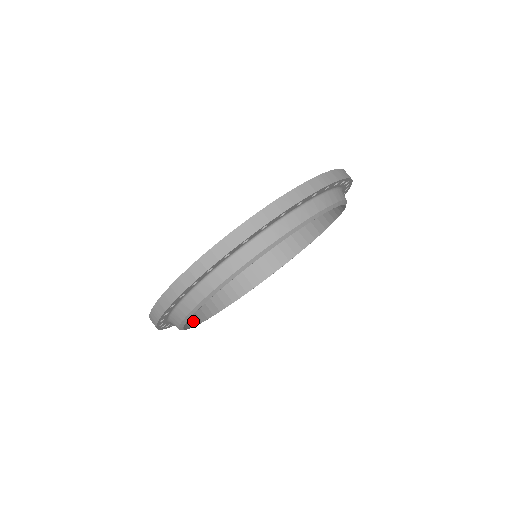
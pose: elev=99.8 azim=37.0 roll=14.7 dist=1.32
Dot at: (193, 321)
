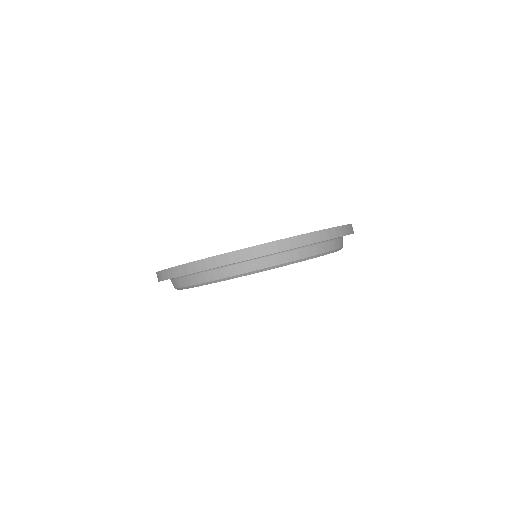
Dot at: occluded
